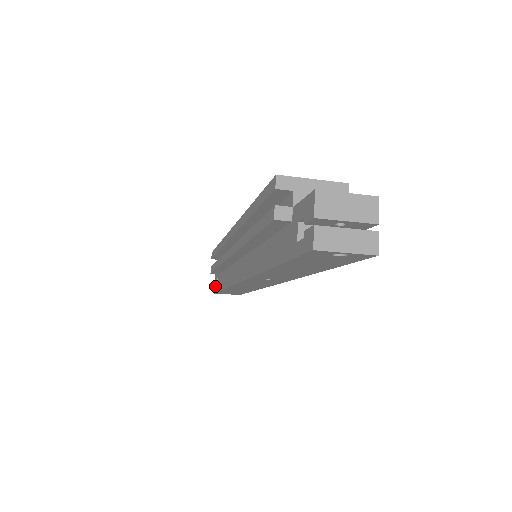
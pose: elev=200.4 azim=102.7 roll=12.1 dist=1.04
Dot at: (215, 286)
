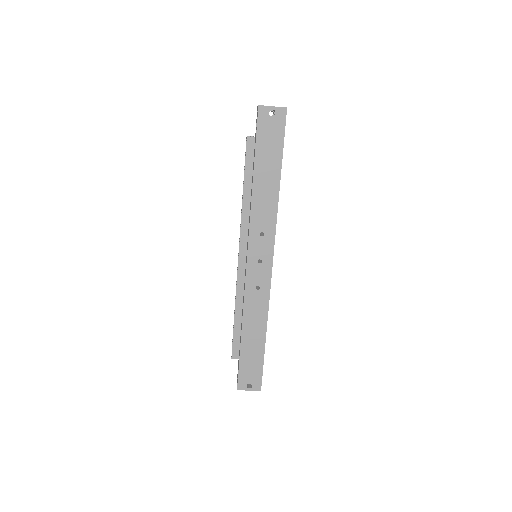
Dot at: (237, 381)
